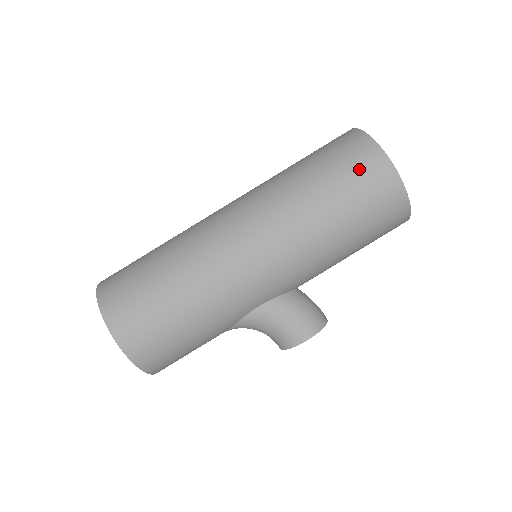
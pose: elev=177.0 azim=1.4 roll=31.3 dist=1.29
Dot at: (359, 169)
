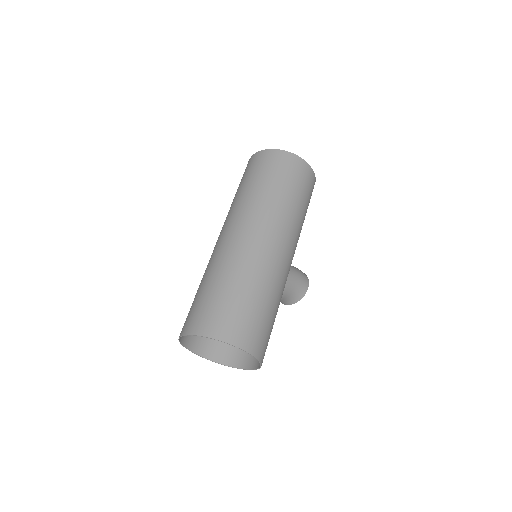
Dot at: (298, 173)
